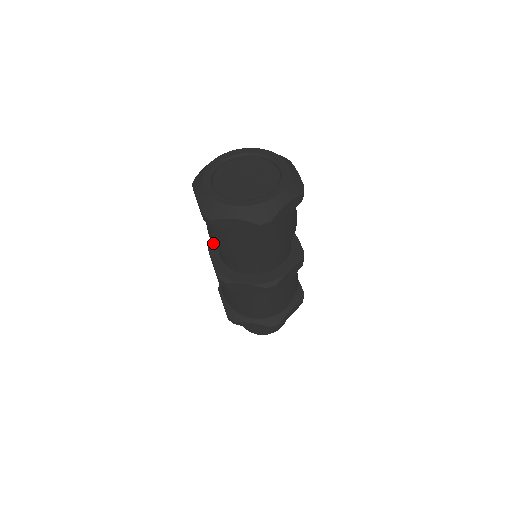
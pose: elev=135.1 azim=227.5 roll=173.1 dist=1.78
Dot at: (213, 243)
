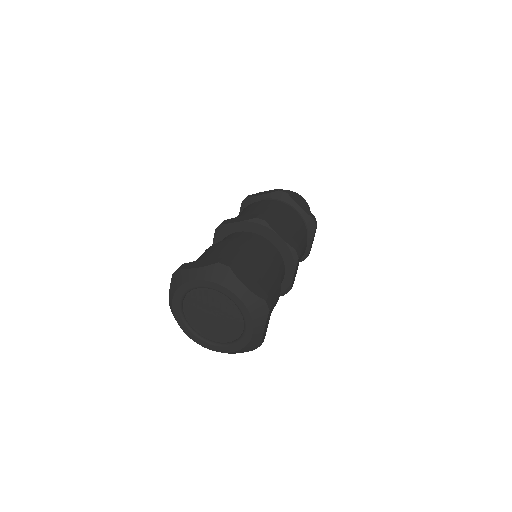
Dot at: occluded
